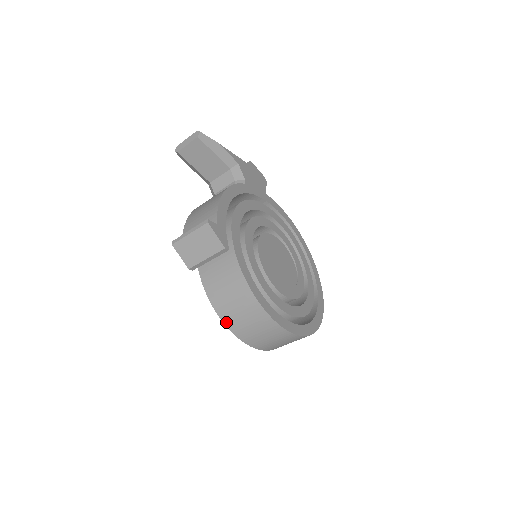
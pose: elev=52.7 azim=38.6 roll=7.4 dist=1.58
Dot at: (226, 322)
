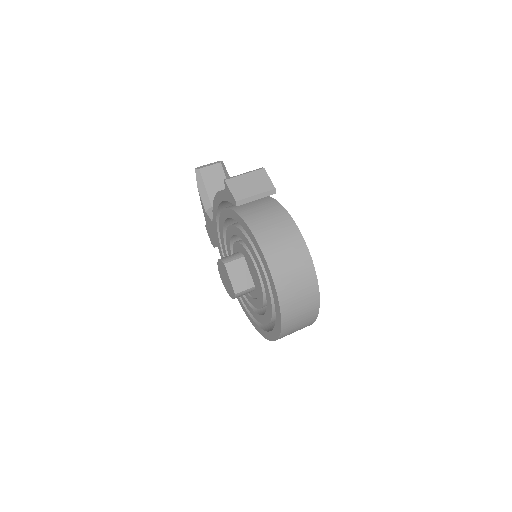
Dot at: (265, 251)
